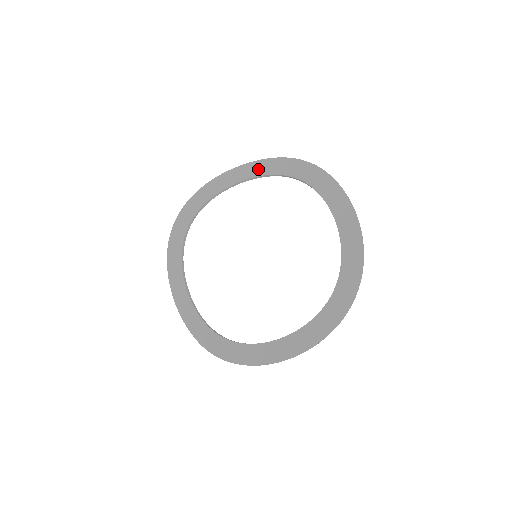
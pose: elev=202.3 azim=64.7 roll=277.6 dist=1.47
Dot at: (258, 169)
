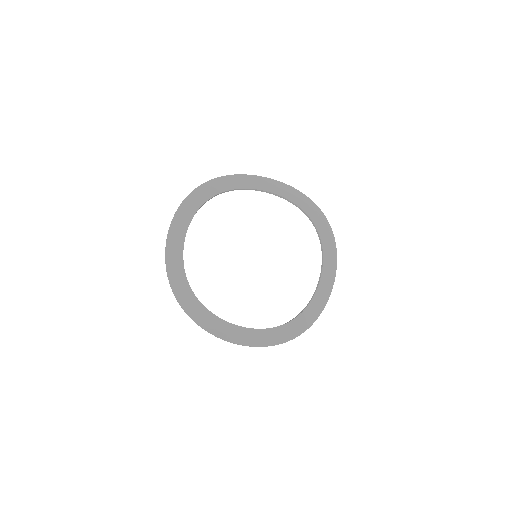
Dot at: (260, 184)
